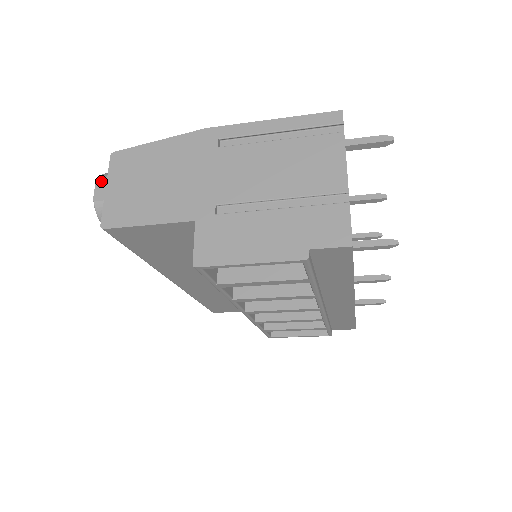
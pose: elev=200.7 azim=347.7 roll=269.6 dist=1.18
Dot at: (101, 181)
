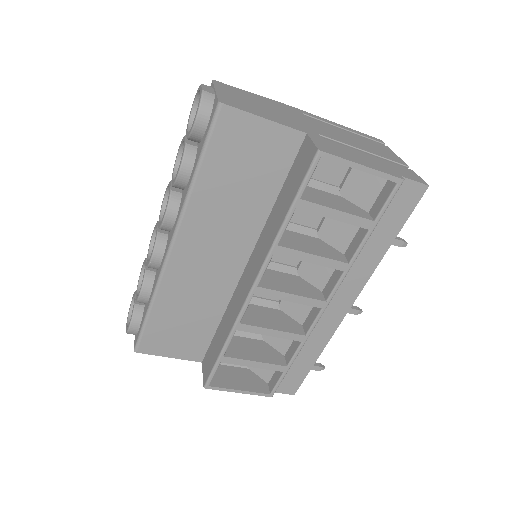
Dot at: (207, 86)
